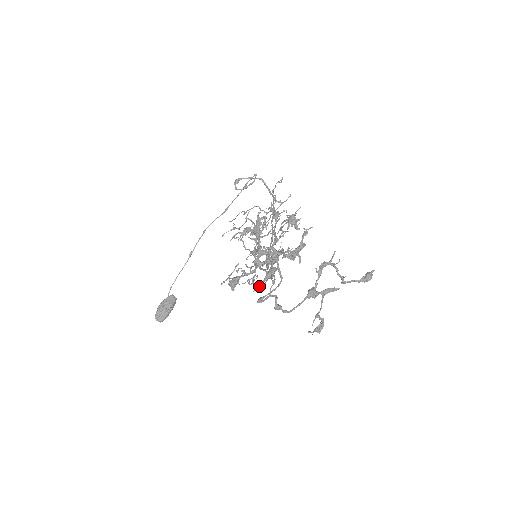
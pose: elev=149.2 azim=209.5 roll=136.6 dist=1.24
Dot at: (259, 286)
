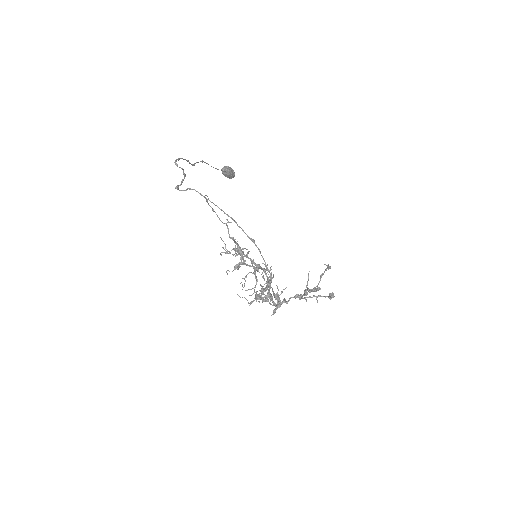
Dot at: occluded
